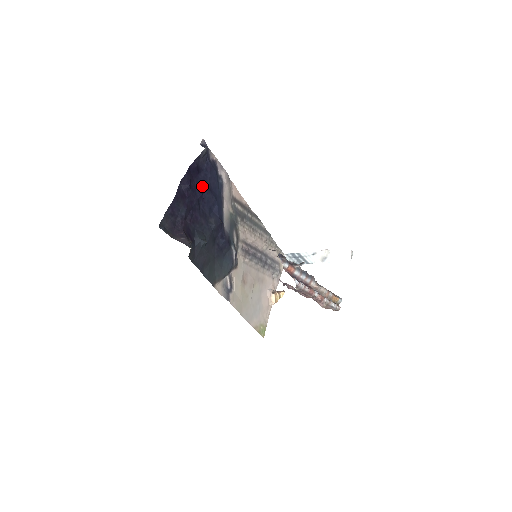
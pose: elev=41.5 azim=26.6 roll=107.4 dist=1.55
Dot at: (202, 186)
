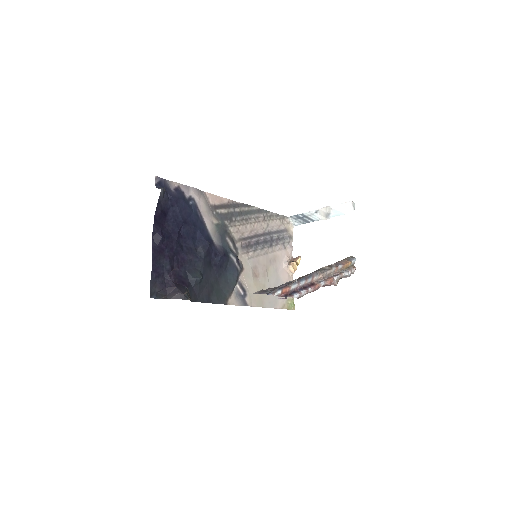
Dot at: (175, 225)
